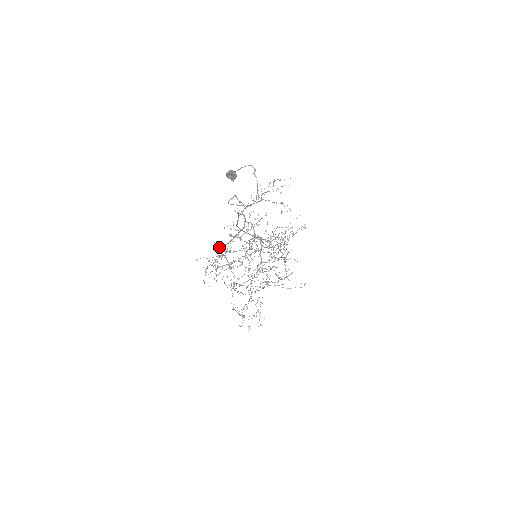
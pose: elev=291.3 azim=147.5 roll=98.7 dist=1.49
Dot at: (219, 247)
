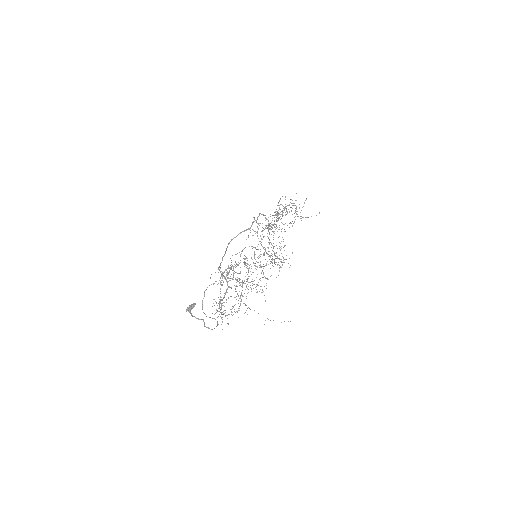
Dot at: occluded
